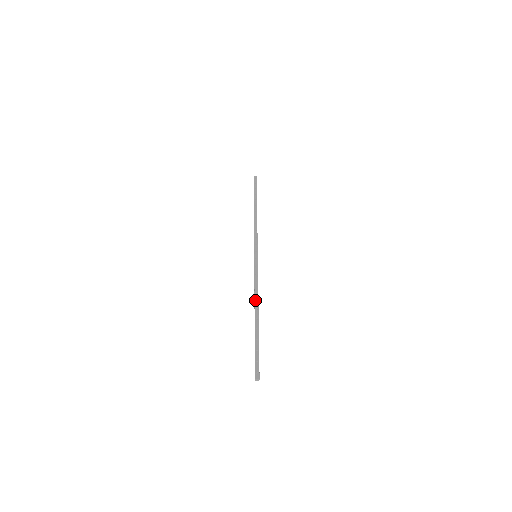
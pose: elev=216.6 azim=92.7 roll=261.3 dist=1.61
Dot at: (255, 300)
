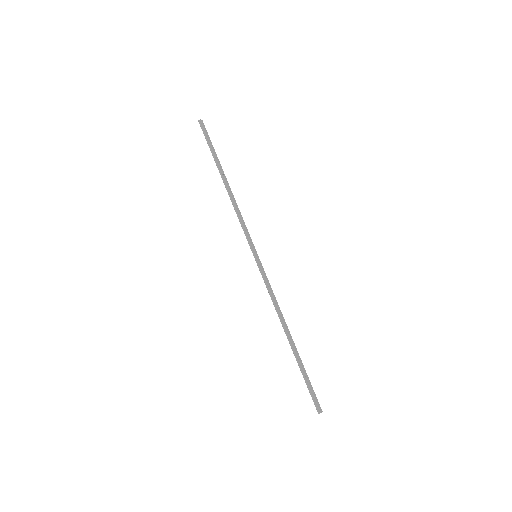
Dot at: (283, 319)
